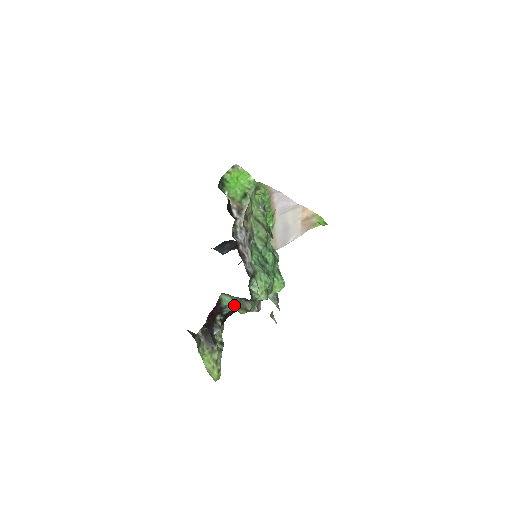
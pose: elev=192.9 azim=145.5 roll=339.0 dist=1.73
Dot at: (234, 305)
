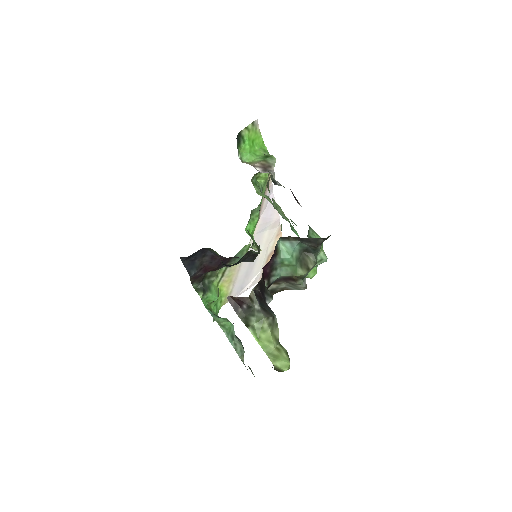
Dot at: (294, 258)
